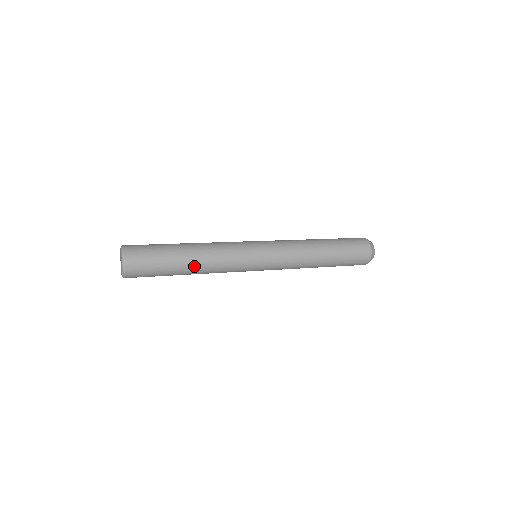
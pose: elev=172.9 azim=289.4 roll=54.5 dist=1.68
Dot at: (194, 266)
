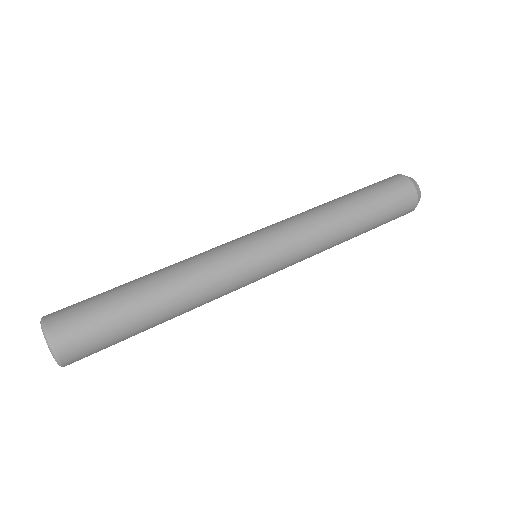
Dot at: occluded
